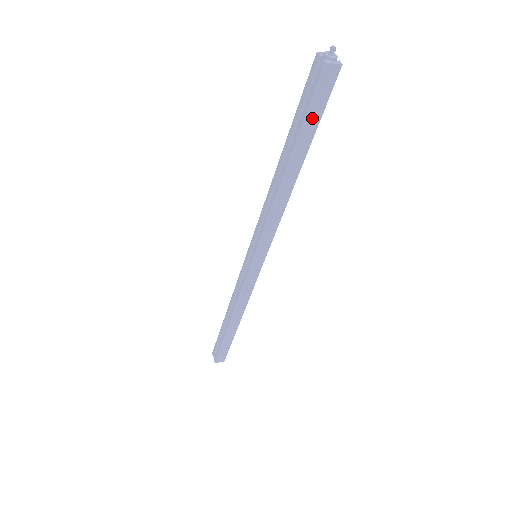
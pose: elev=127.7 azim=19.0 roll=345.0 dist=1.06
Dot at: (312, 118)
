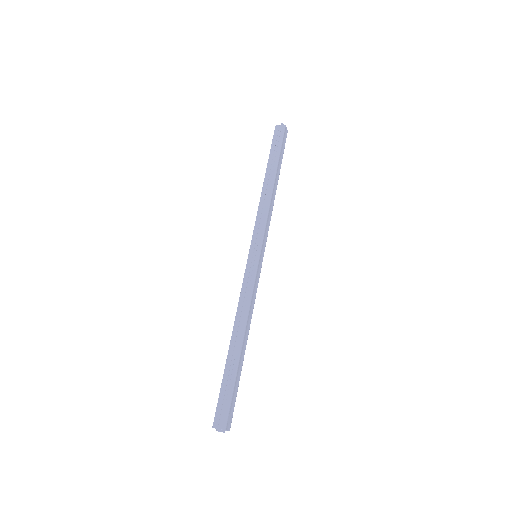
Dot at: (282, 151)
